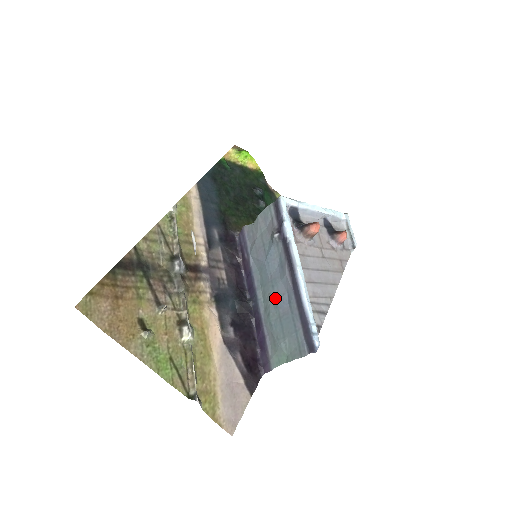
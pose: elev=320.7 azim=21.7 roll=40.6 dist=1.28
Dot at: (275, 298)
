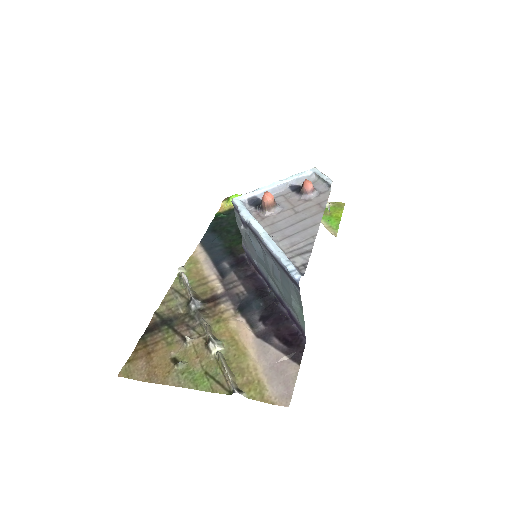
Dot at: (273, 273)
